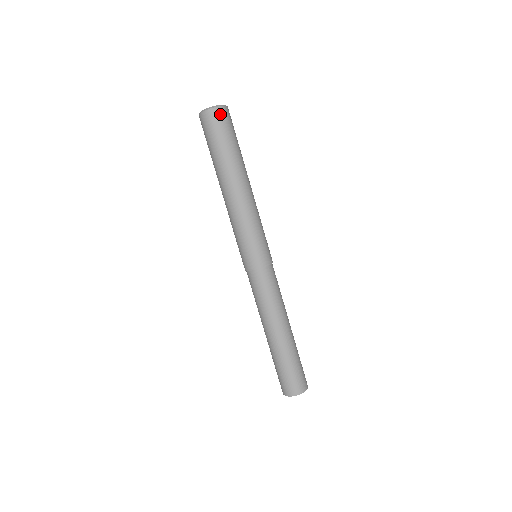
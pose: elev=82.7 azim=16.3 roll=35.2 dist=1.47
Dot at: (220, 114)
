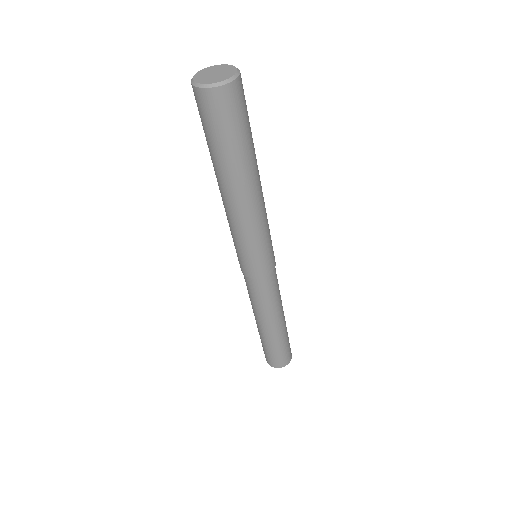
Dot at: (233, 94)
